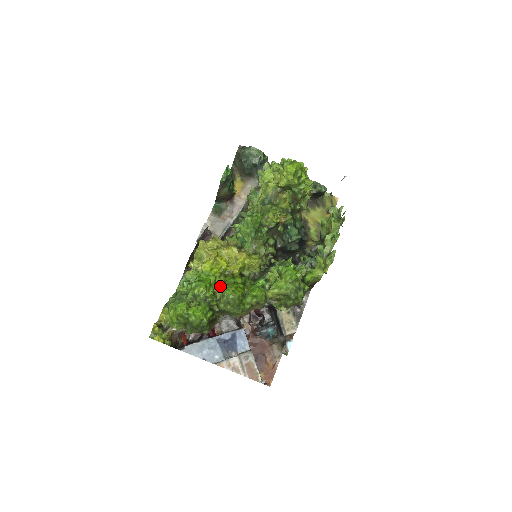
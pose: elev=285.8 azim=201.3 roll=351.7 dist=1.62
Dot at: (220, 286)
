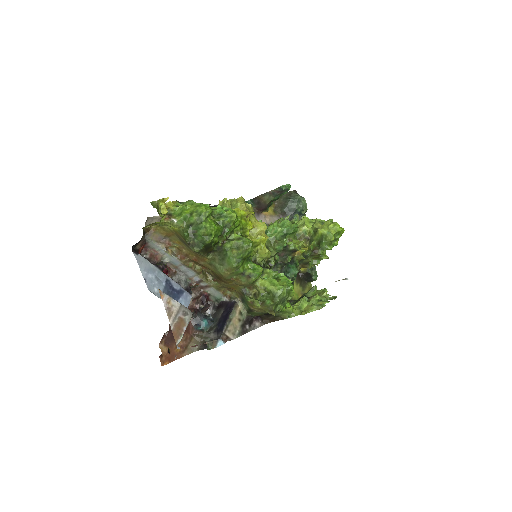
Dot at: occluded
